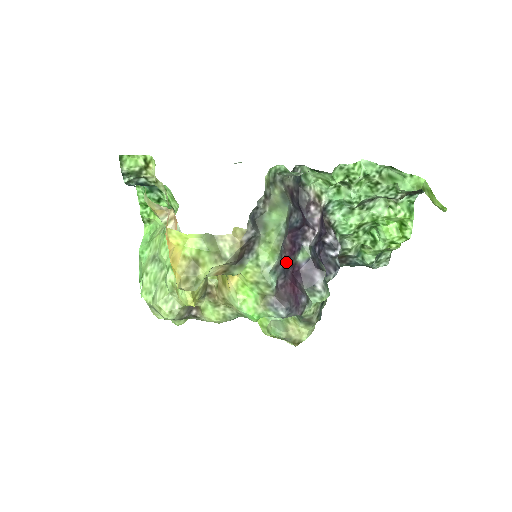
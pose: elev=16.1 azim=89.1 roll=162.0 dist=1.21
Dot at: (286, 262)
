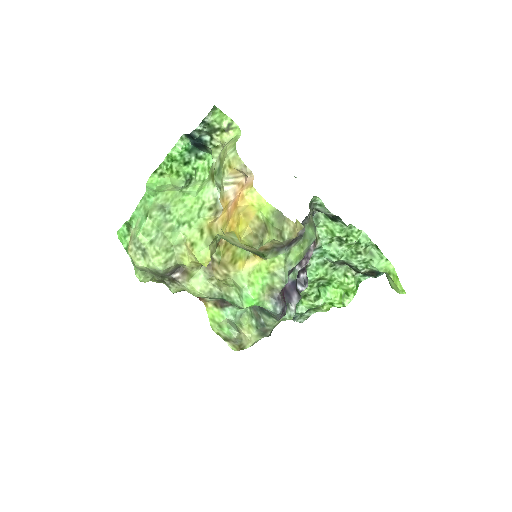
Dot at: occluded
